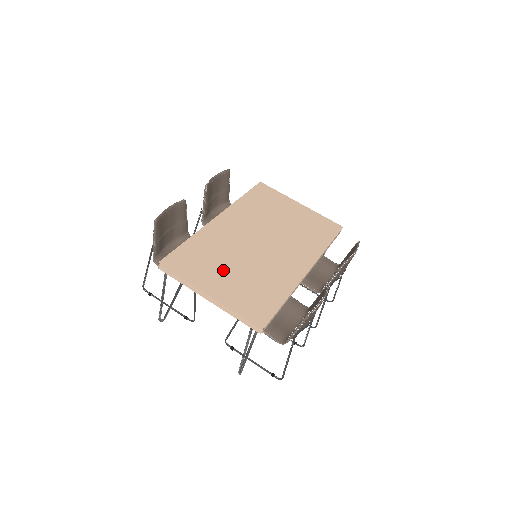
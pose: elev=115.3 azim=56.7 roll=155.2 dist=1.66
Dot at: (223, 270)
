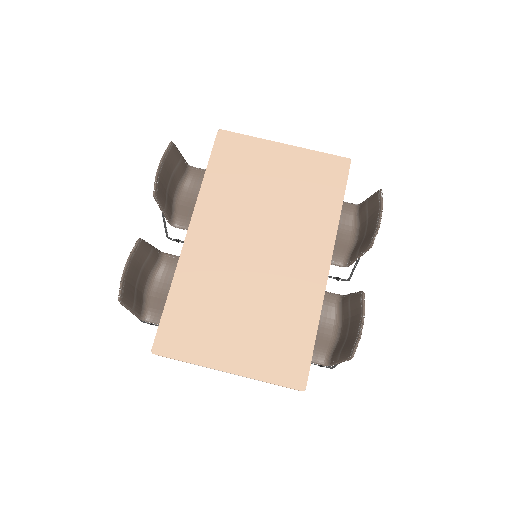
Dot at: (229, 323)
